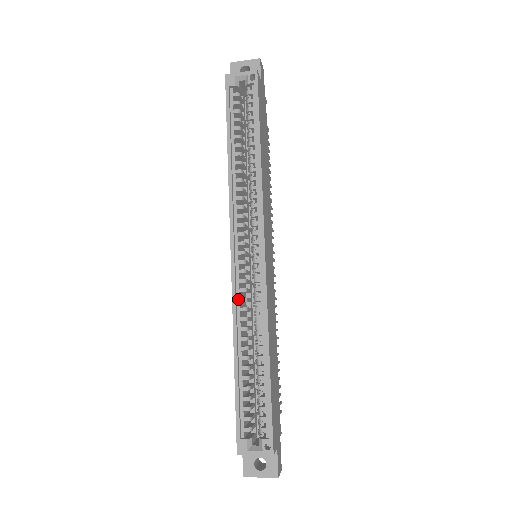
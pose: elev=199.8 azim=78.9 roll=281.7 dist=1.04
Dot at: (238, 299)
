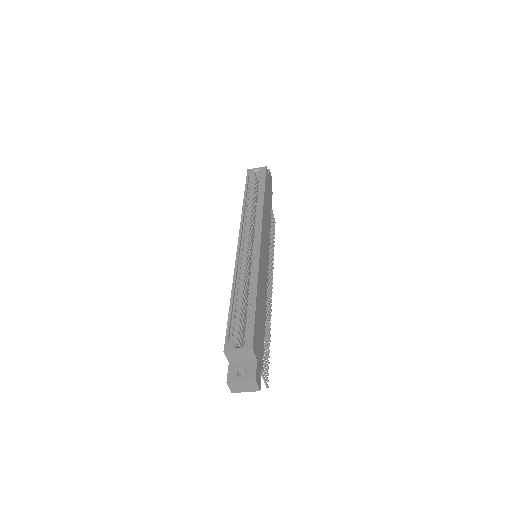
Dot at: (239, 265)
